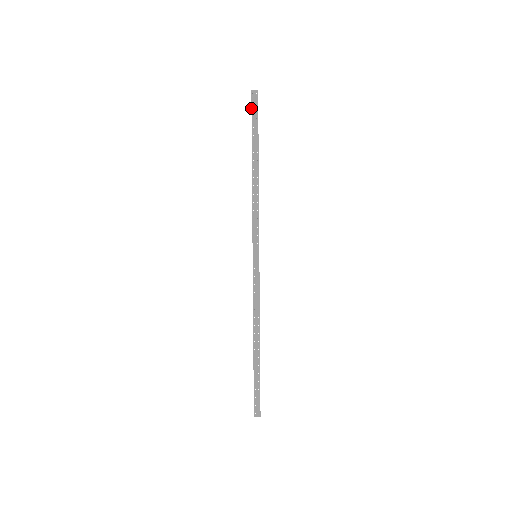
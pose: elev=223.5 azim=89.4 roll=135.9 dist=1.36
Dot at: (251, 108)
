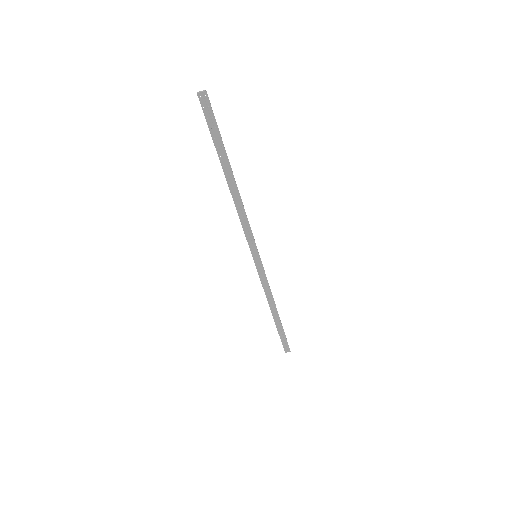
Dot at: occluded
